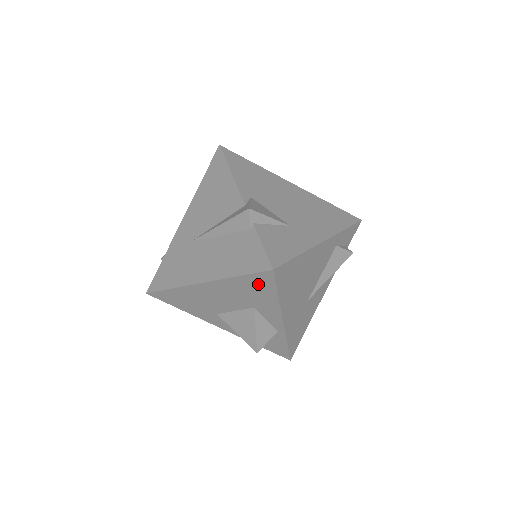
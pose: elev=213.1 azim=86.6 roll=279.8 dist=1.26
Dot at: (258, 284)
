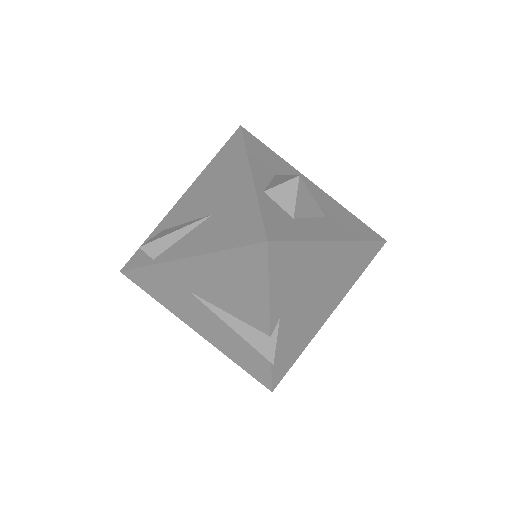
Dot at: occluded
